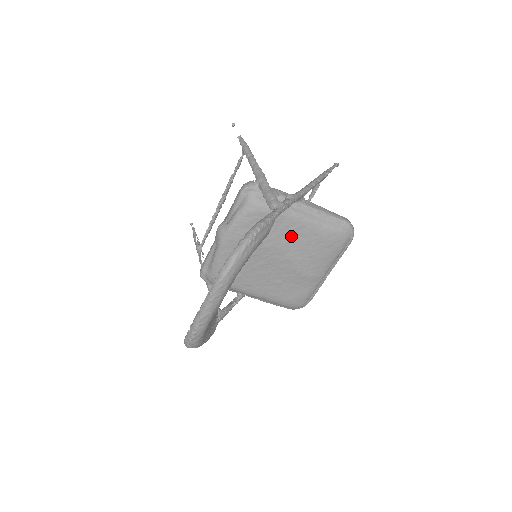
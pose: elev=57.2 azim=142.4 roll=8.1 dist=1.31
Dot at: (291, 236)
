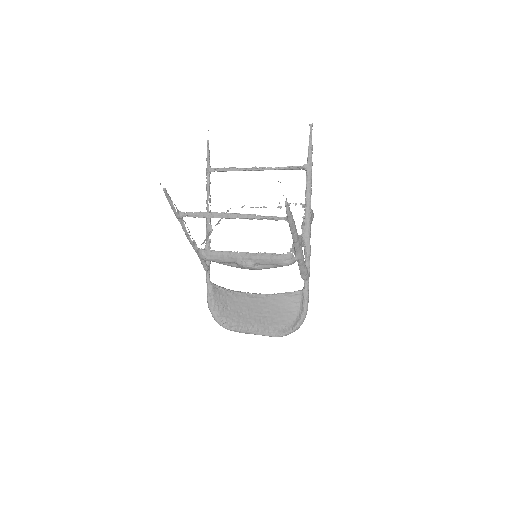
Dot at: occluded
